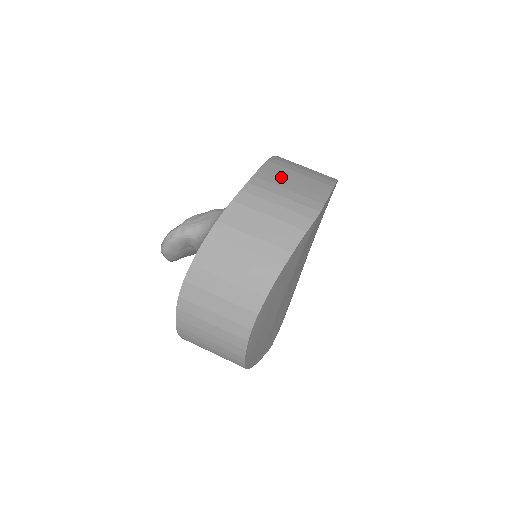
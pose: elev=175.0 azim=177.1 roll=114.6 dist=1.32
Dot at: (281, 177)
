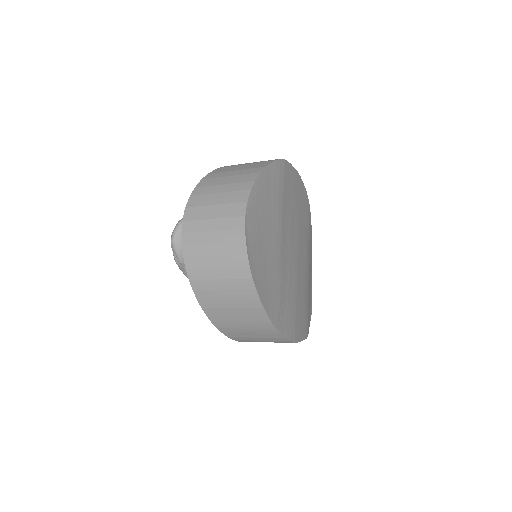
Dot at: occluded
